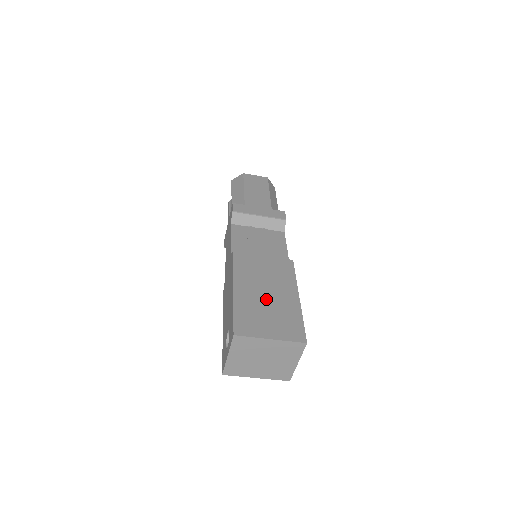
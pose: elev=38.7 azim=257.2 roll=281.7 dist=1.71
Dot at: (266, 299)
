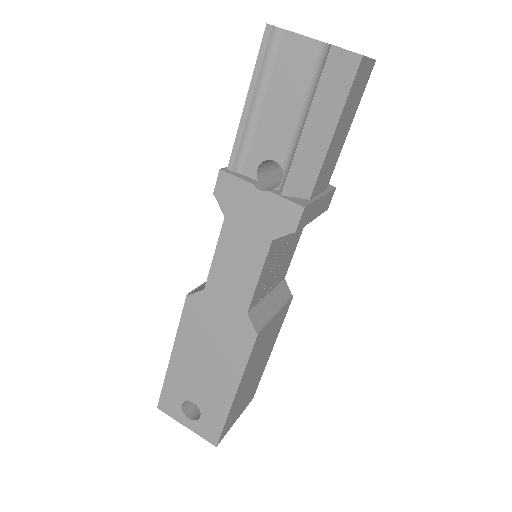
Dot at: (252, 380)
